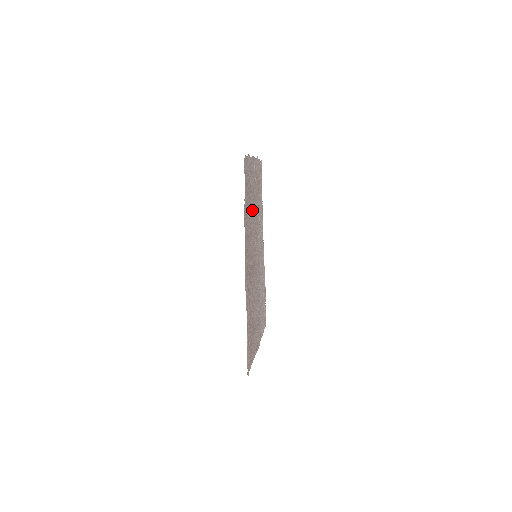
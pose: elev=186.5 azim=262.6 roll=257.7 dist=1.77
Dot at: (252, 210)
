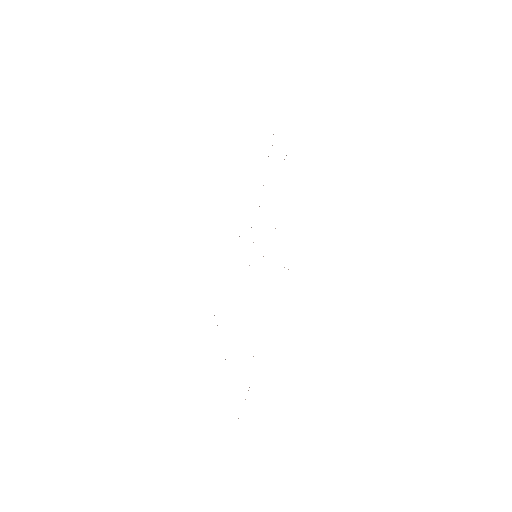
Dot at: occluded
